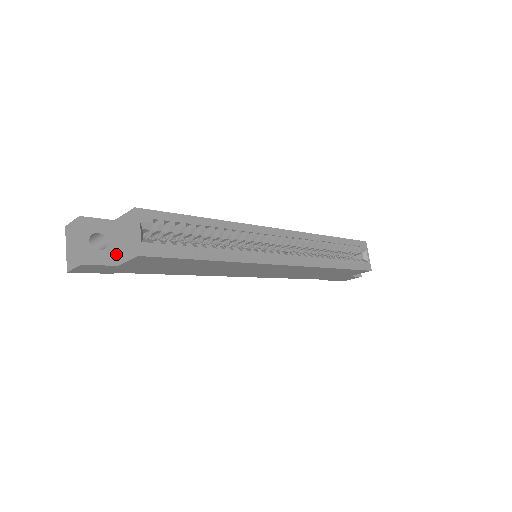
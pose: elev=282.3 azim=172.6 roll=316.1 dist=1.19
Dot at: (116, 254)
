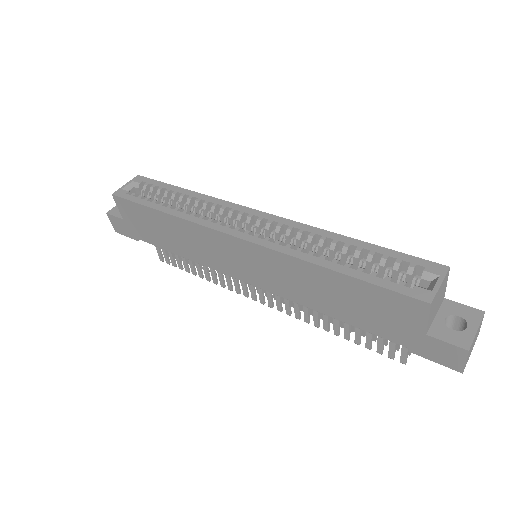
Dot at: occluded
